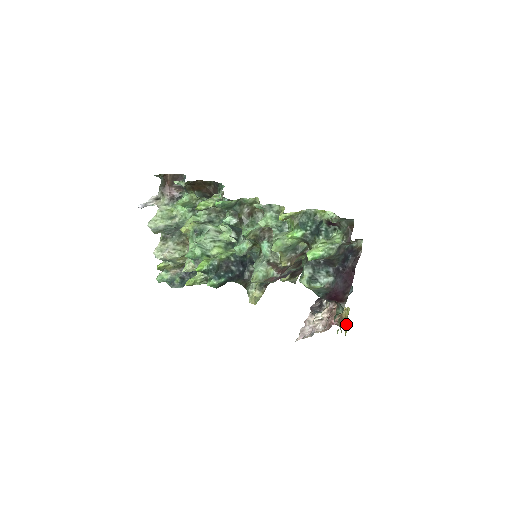
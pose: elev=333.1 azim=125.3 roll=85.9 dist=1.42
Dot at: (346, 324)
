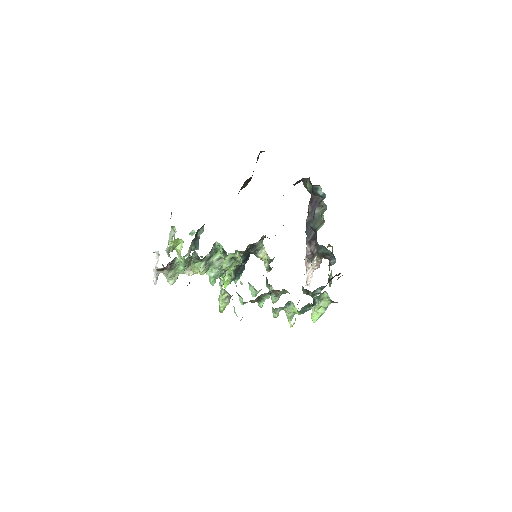
Dot at: occluded
